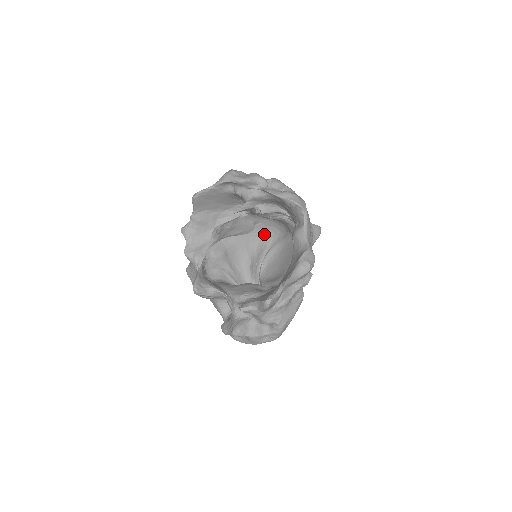
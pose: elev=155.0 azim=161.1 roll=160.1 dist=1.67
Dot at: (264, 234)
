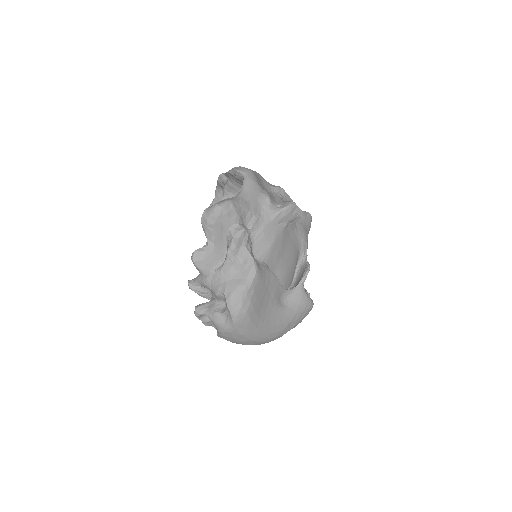
Dot at: occluded
